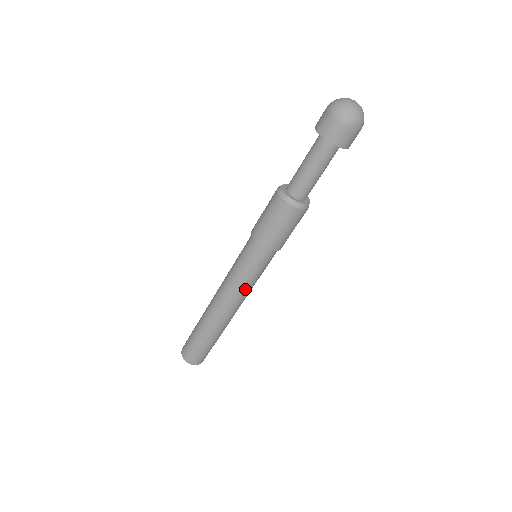
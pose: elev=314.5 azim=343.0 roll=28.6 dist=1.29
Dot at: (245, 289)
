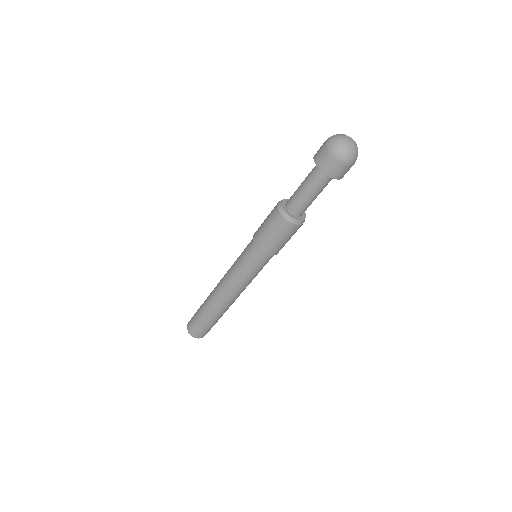
Dot at: (242, 282)
